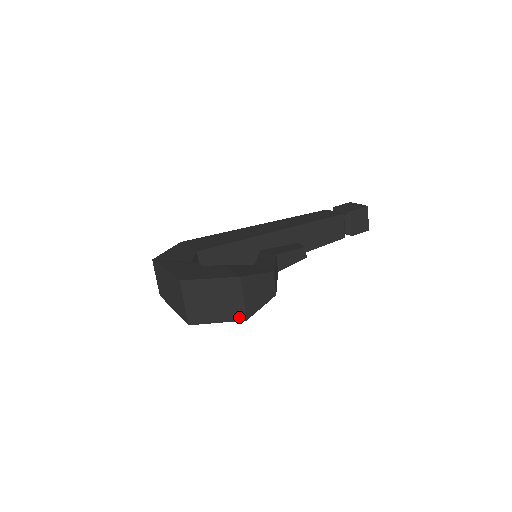
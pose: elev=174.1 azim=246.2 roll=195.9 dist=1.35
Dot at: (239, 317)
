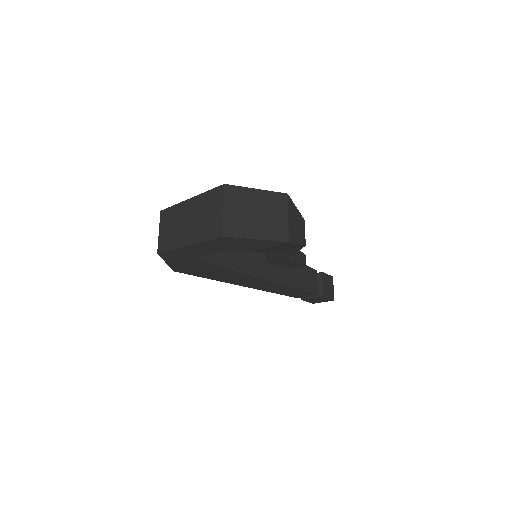
Dot at: (281, 237)
